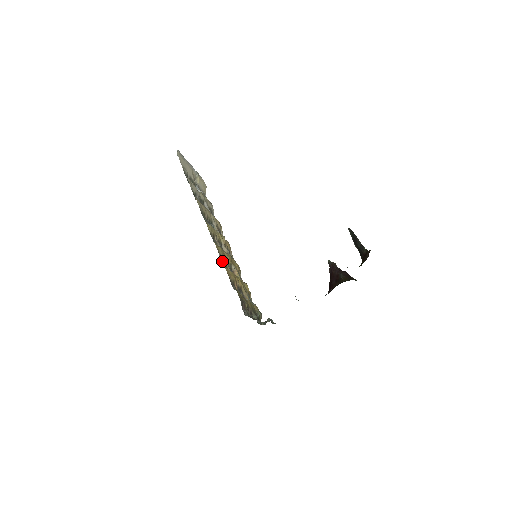
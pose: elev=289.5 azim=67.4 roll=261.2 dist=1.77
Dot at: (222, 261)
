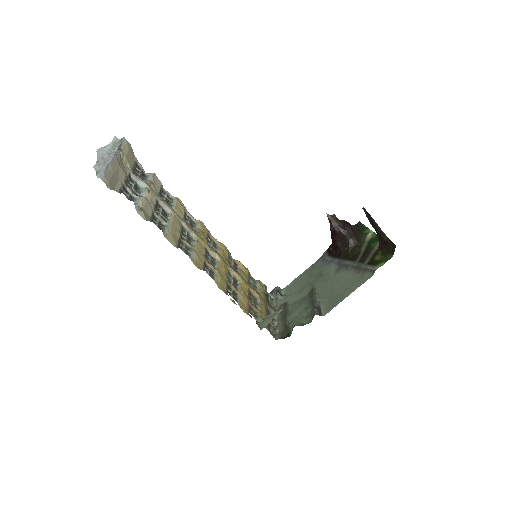
Dot at: (231, 295)
